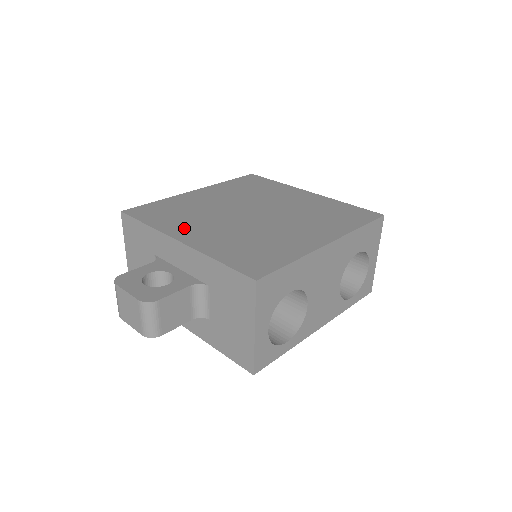
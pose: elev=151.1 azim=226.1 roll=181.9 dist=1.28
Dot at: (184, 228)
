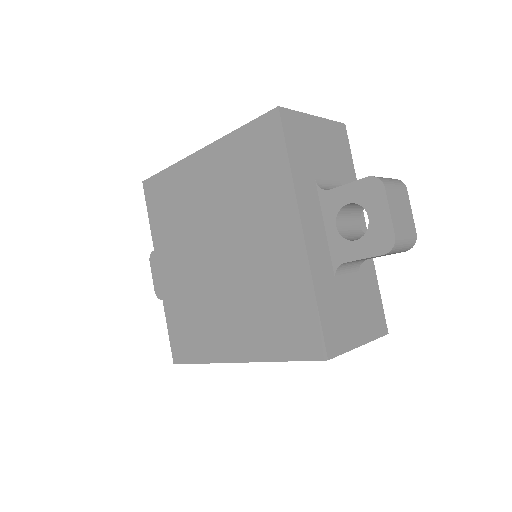
Dot at: (166, 251)
